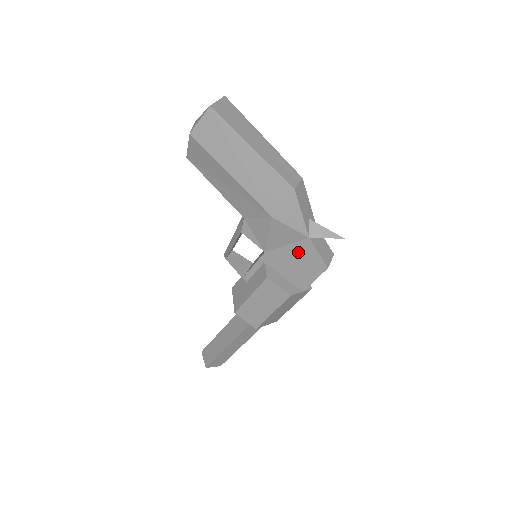
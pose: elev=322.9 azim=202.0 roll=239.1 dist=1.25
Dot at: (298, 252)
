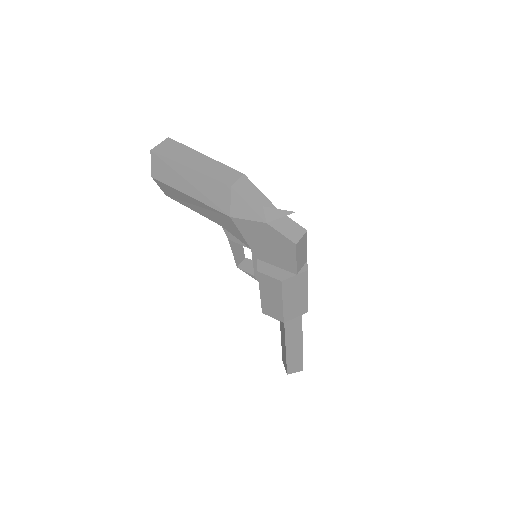
Dot at: (269, 239)
